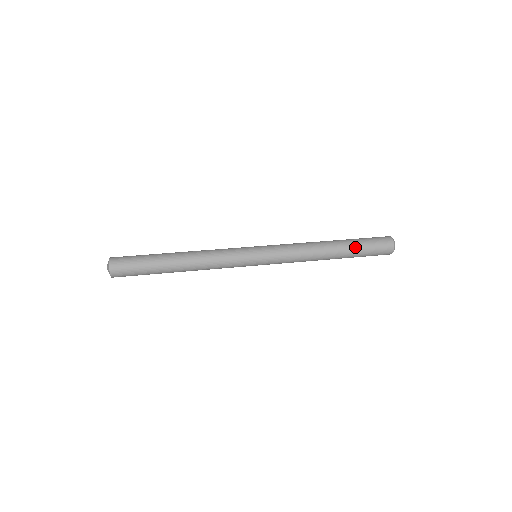
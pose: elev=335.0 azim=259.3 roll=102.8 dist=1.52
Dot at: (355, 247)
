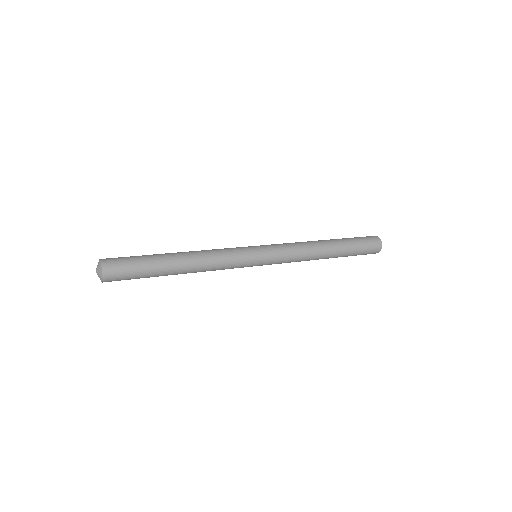
Dot at: (345, 239)
